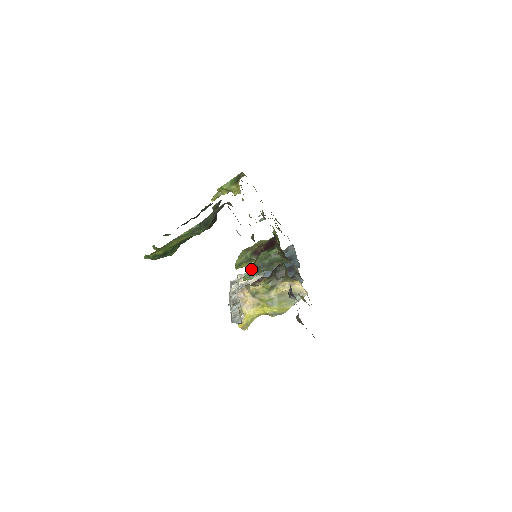
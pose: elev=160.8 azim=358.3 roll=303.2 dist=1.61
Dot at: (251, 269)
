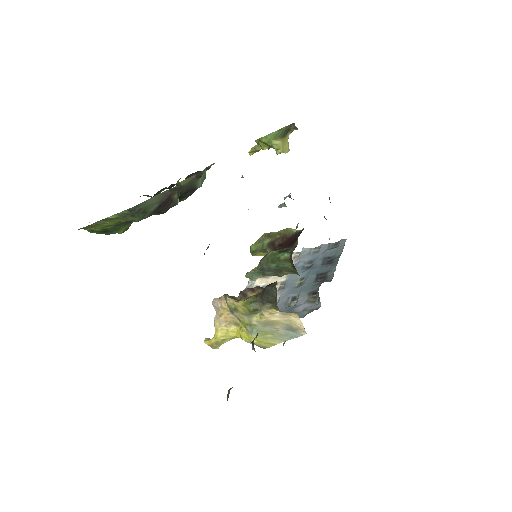
Dot at: (257, 266)
